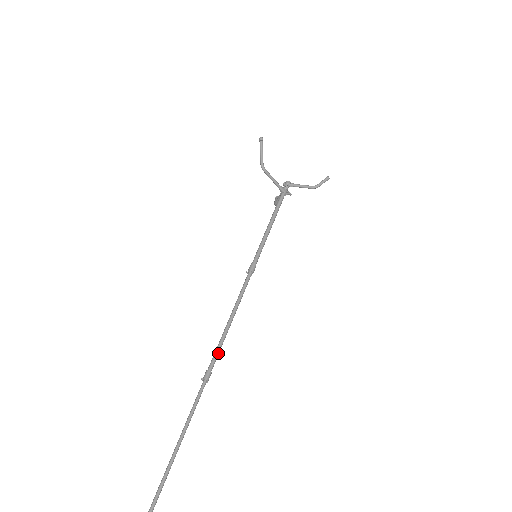
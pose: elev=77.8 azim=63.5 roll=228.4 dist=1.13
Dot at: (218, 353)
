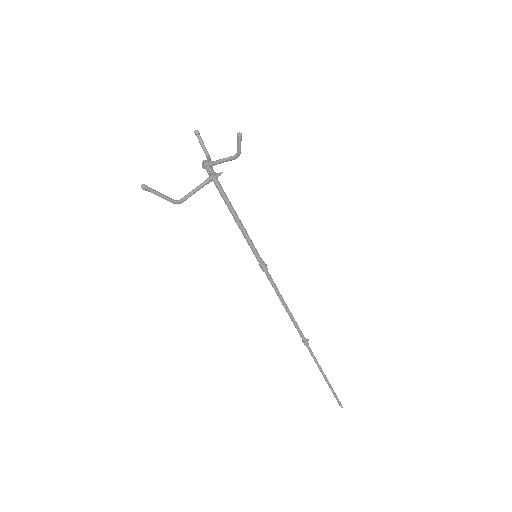
Dot at: (299, 330)
